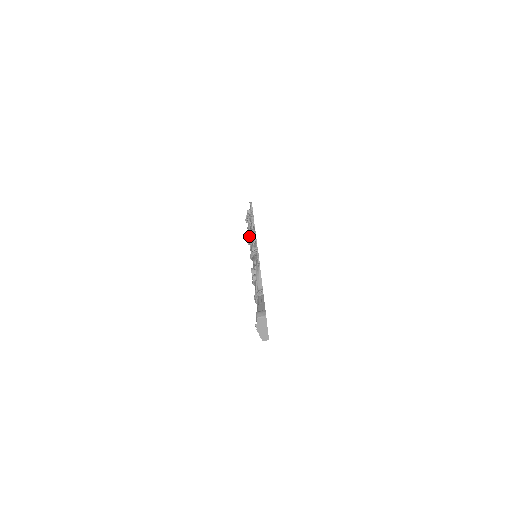
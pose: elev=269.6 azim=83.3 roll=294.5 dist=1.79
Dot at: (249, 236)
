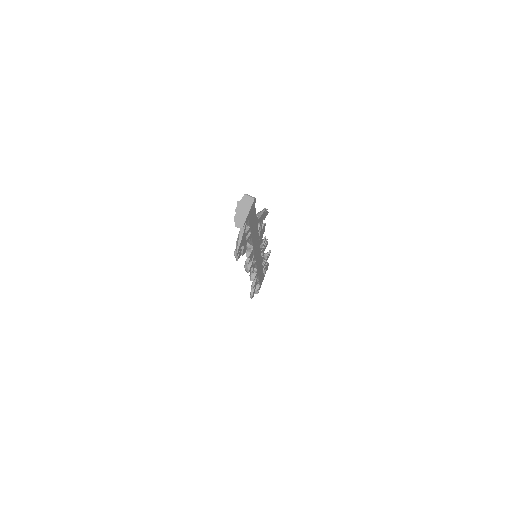
Dot at: occluded
